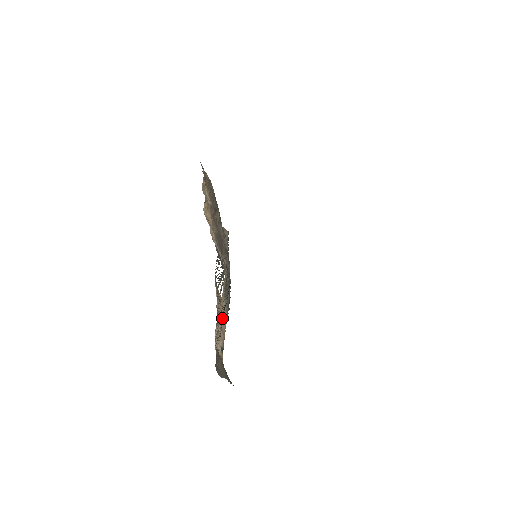
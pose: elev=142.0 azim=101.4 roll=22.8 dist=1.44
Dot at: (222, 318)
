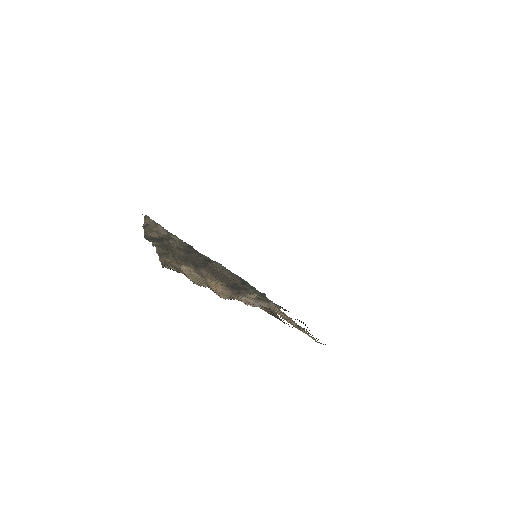
Dot at: (308, 332)
